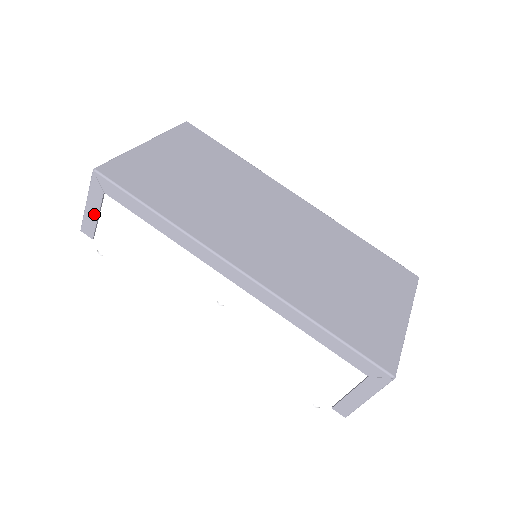
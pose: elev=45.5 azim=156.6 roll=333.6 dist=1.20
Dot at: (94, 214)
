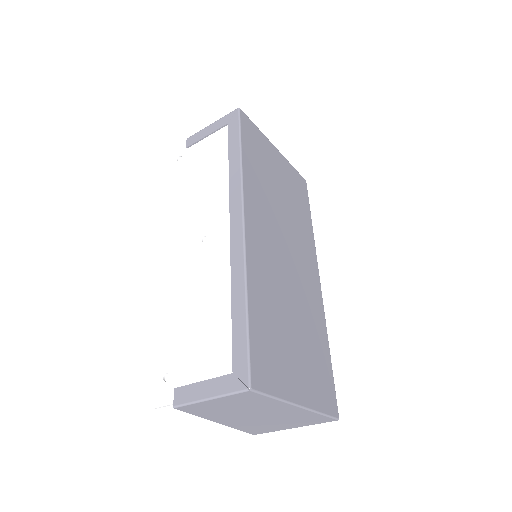
Dot at: (207, 133)
